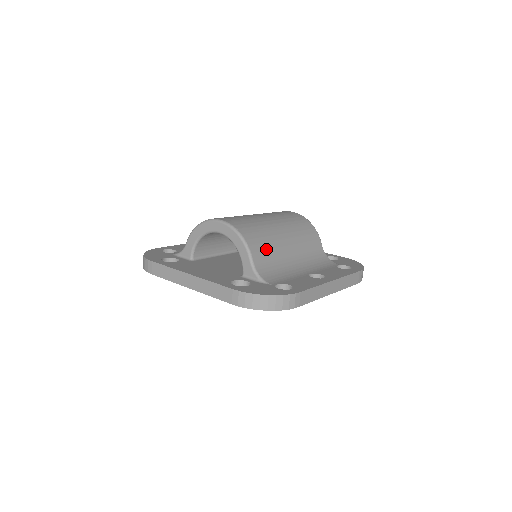
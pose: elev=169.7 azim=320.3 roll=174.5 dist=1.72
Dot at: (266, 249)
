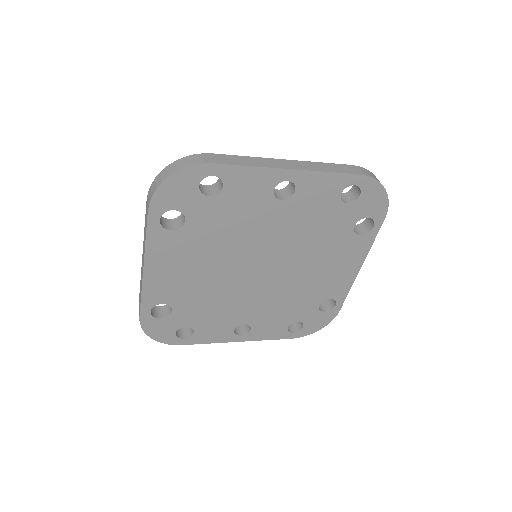
Dot at: occluded
